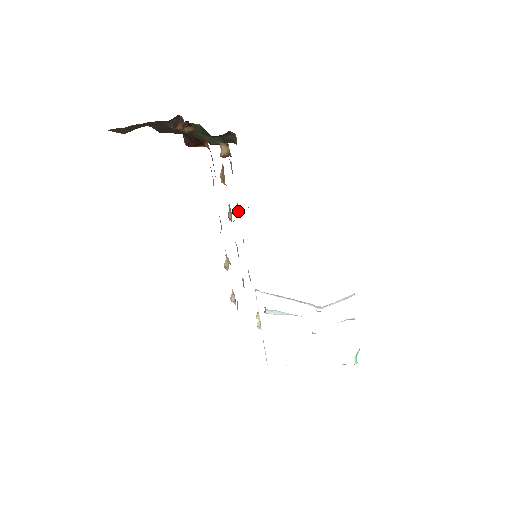
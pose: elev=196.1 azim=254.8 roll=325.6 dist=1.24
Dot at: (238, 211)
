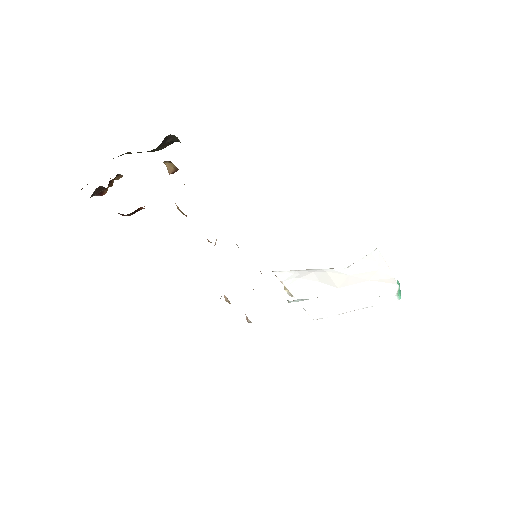
Dot at: occluded
